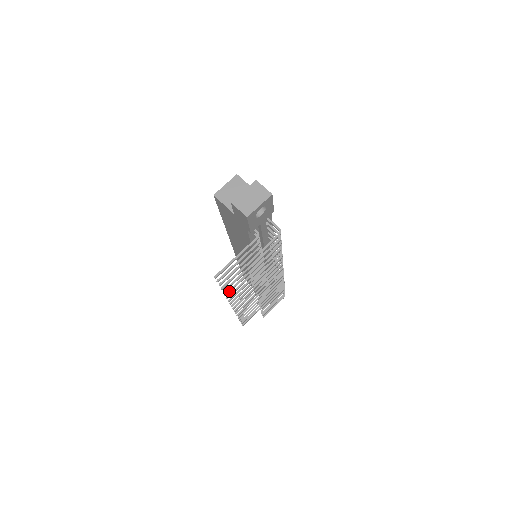
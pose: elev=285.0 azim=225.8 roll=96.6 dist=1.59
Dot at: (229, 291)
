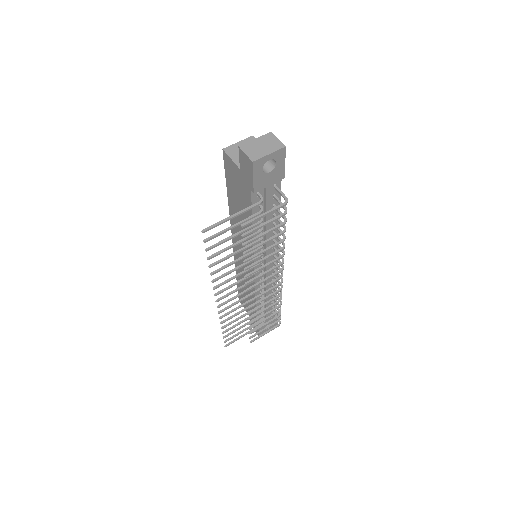
Dot at: (216, 271)
